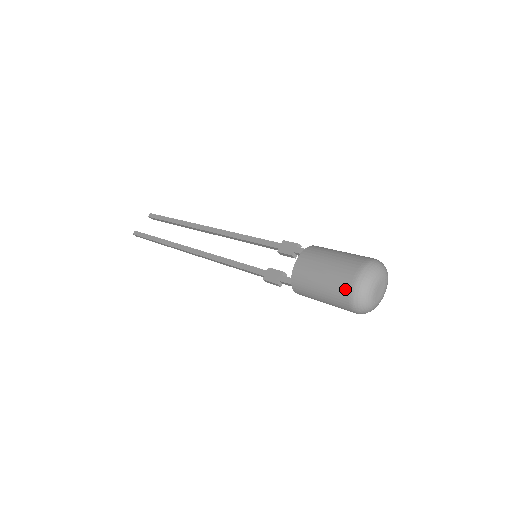
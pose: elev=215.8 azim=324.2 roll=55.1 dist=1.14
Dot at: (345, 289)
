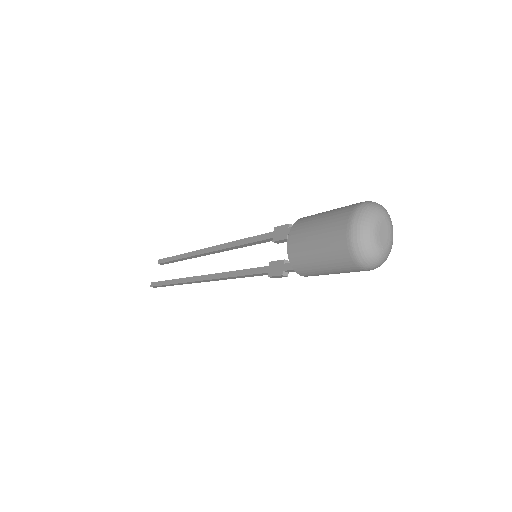
Dot at: (343, 248)
